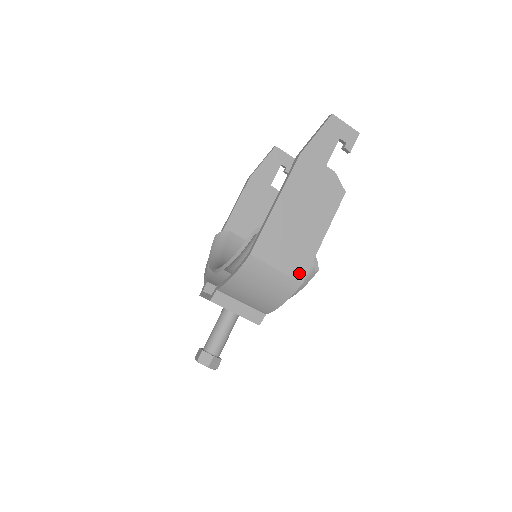
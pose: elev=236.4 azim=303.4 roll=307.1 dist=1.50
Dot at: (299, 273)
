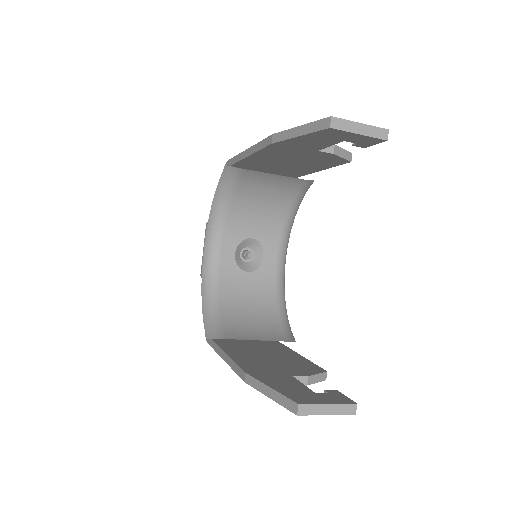
Dot at: occluded
